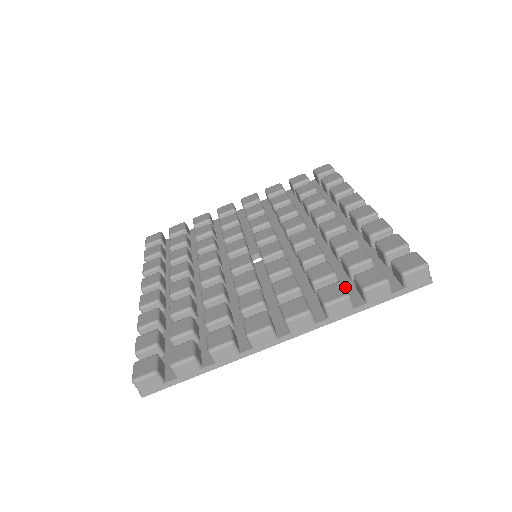
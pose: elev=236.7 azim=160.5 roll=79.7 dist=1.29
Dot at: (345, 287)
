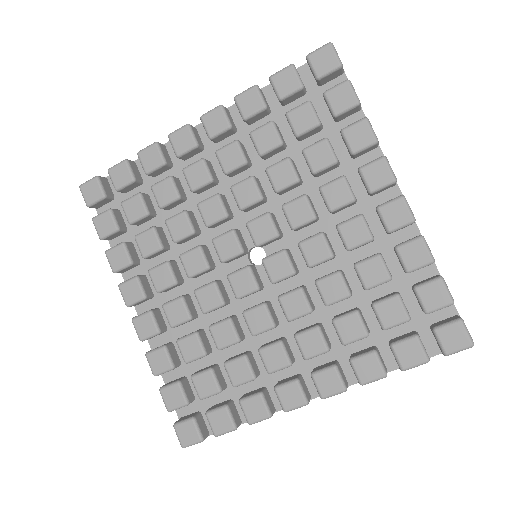
Dot at: (376, 338)
